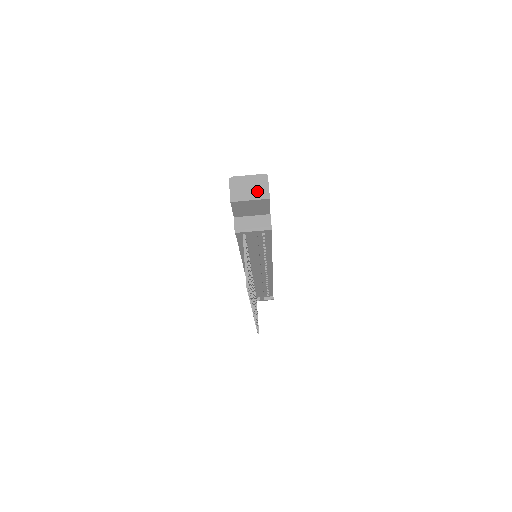
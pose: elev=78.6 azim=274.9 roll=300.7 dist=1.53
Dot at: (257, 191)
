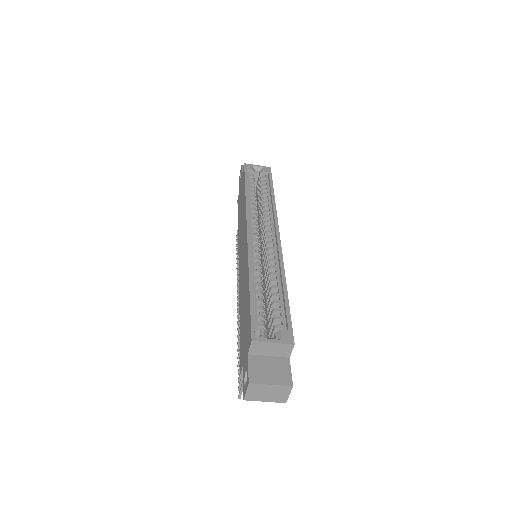
Dot at: (275, 397)
